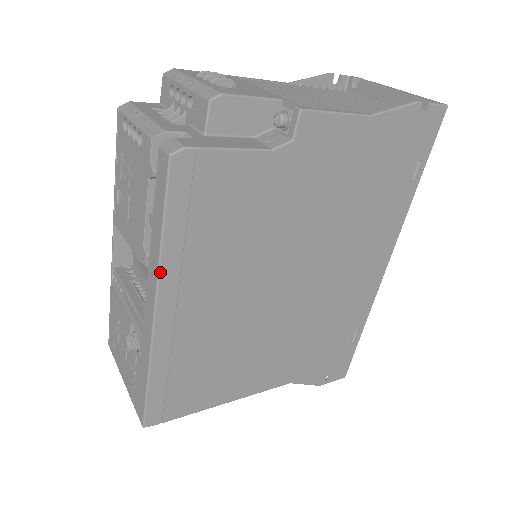
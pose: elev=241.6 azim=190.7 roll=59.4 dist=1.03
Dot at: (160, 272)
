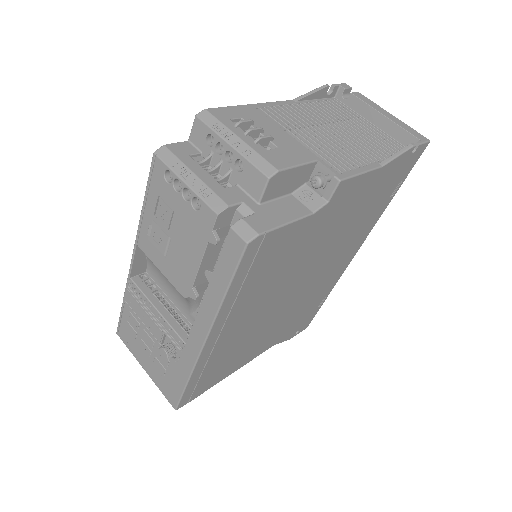
Dot at: (217, 317)
